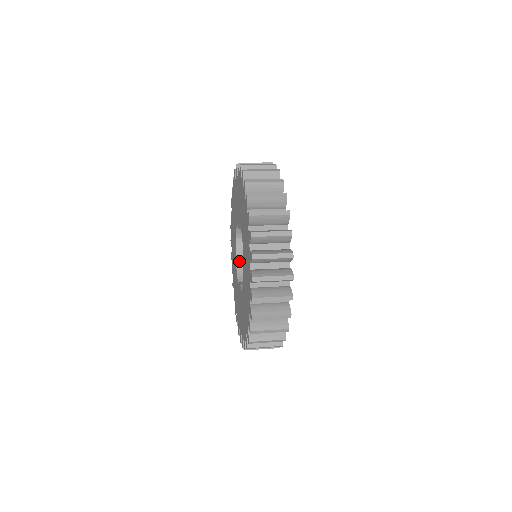
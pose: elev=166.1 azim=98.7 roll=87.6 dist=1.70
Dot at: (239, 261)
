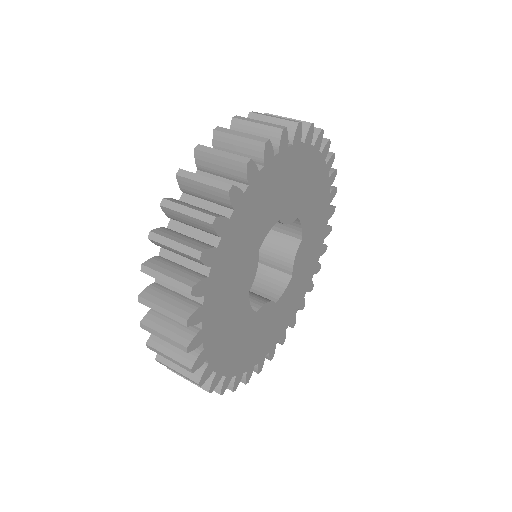
Dot at: occluded
